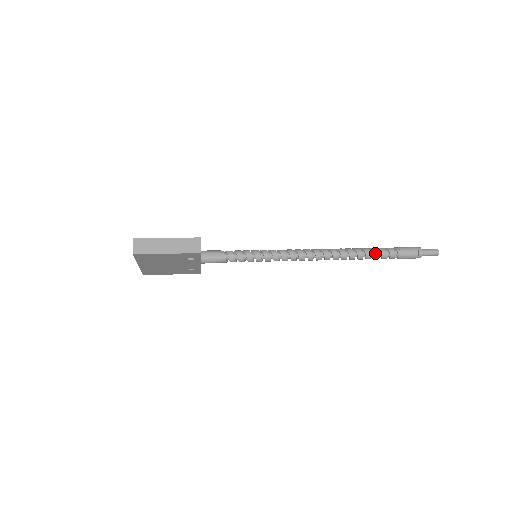
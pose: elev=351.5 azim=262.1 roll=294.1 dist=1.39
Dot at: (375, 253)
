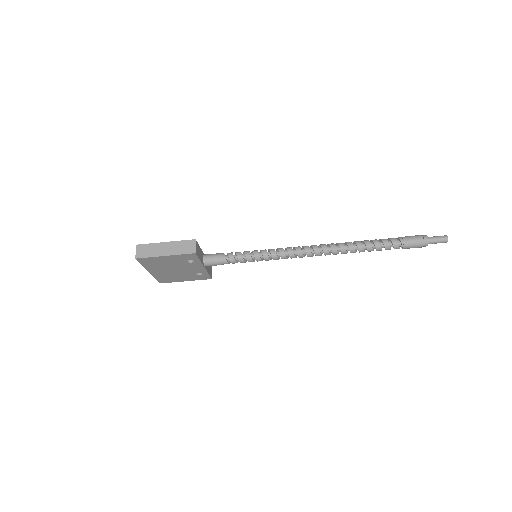
Dot at: (376, 244)
